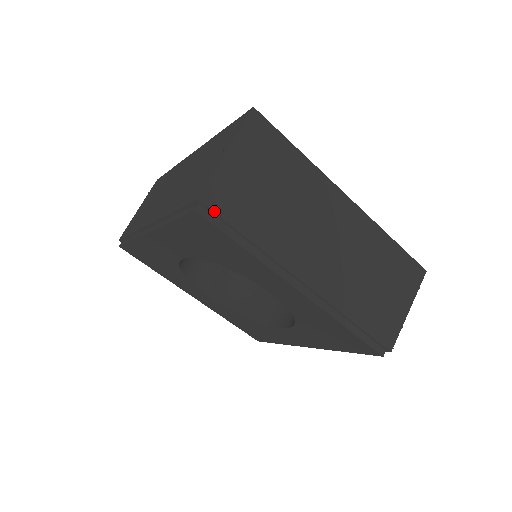
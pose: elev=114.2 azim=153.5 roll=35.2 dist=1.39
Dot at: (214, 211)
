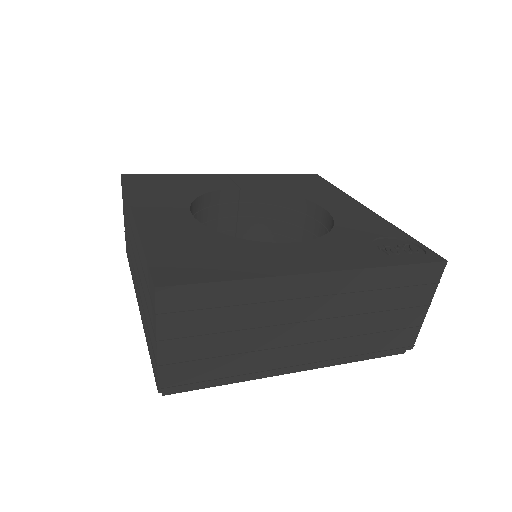
Dot at: (179, 389)
